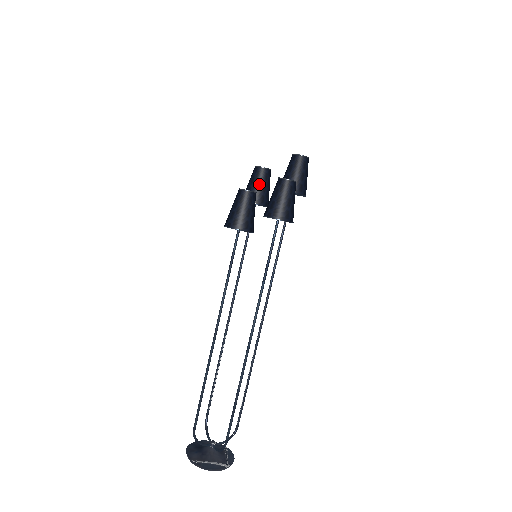
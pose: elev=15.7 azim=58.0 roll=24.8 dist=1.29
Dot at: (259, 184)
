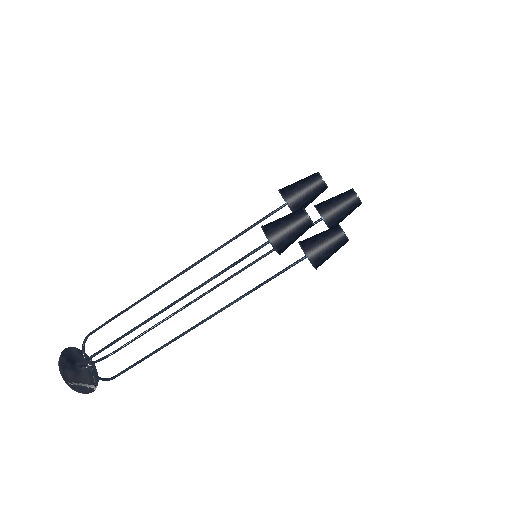
Dot at: (311, 198)
